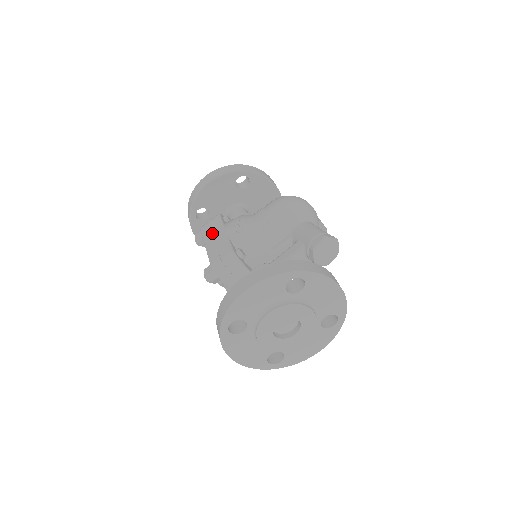
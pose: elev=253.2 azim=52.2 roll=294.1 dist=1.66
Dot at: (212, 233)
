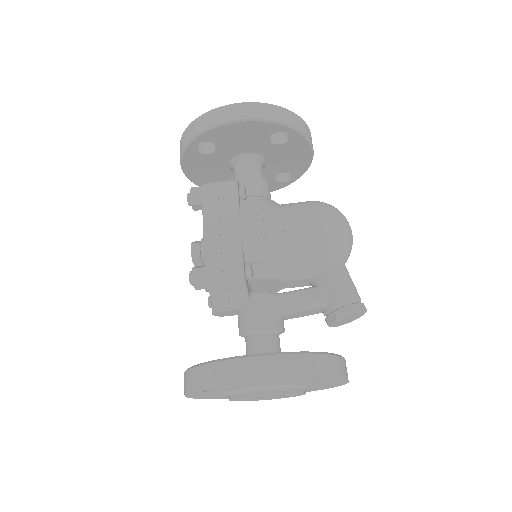
Dot at: (219, 213)
